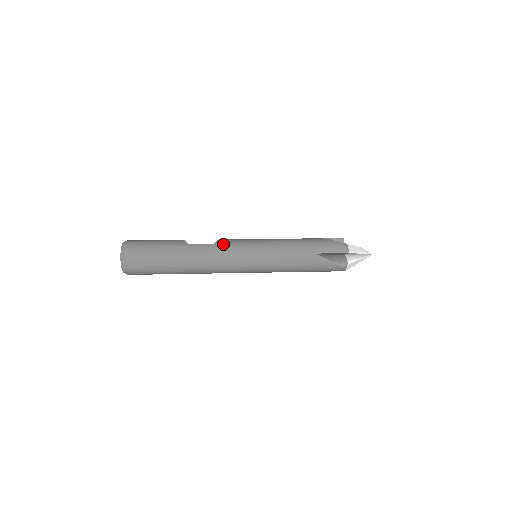
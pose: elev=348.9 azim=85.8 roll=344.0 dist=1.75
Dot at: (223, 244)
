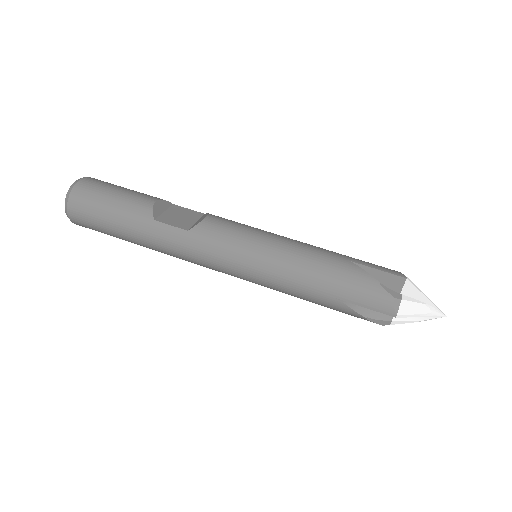
Dot at: (202, 236)
